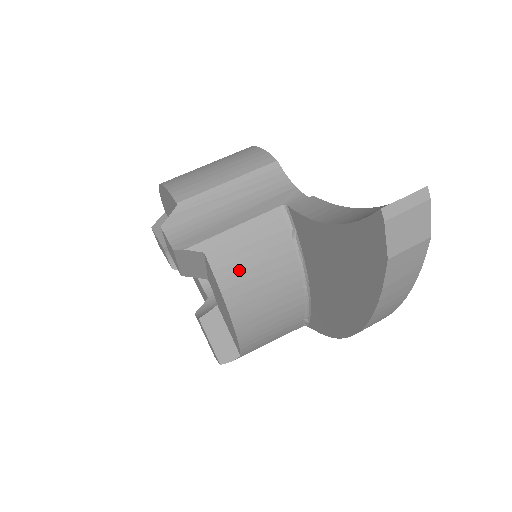
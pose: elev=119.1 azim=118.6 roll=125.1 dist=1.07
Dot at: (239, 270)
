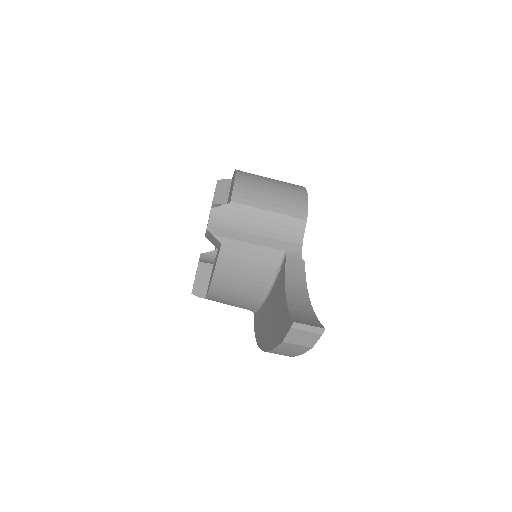
Dot at: (233, 265)
